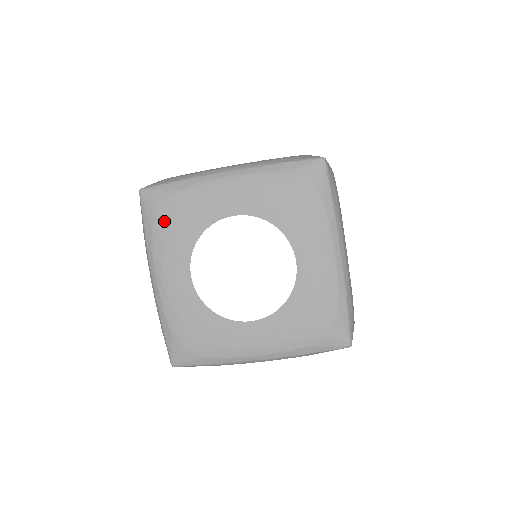
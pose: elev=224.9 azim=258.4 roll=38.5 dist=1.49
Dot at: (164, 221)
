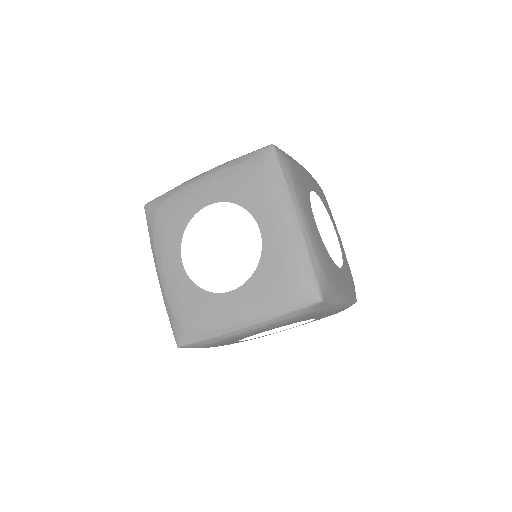
Dot at: (160, 223)
